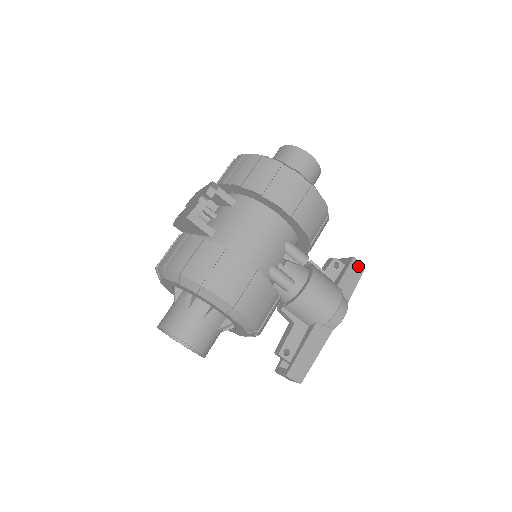
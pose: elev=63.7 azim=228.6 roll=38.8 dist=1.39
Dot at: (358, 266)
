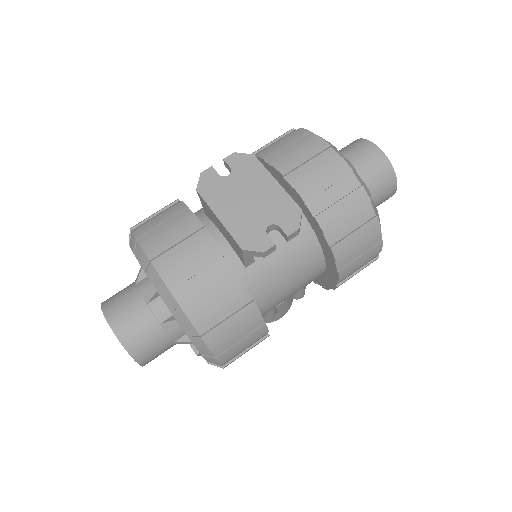
Dot at: occluded
